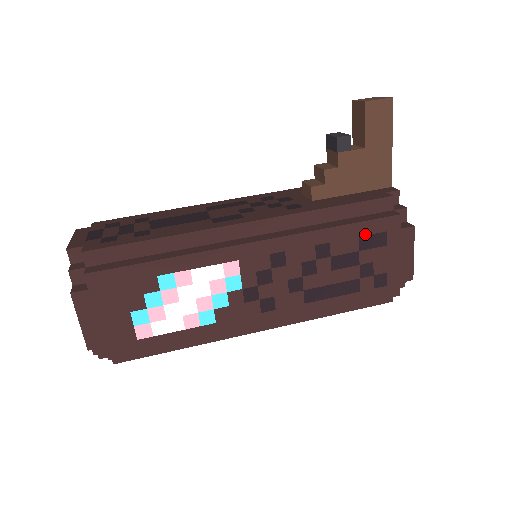
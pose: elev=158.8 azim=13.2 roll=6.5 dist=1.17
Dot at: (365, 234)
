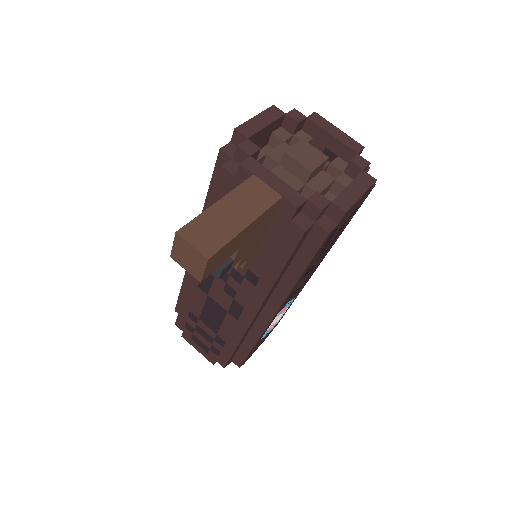
Dot at: (319, 251)
